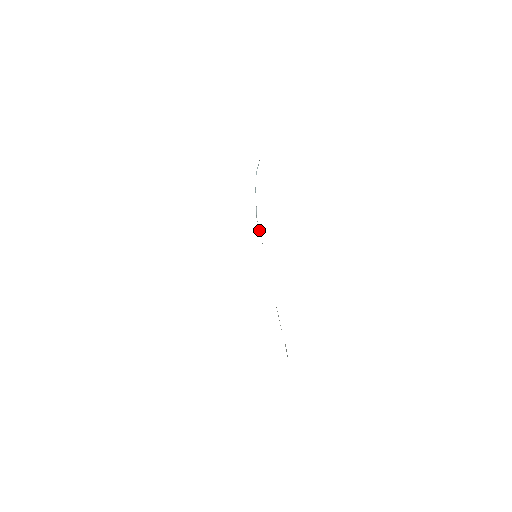
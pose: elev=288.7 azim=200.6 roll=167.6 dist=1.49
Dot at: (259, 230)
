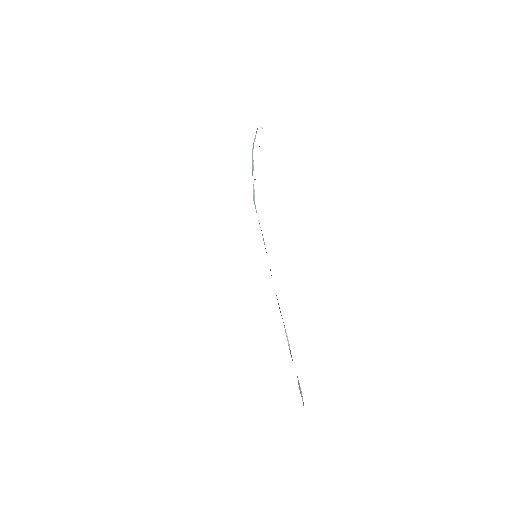
Dot at: occluded
